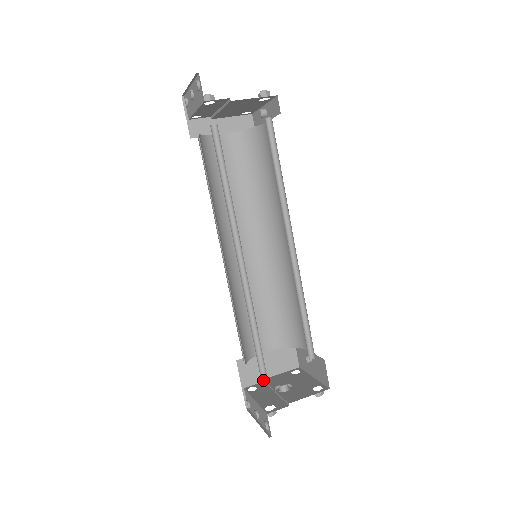
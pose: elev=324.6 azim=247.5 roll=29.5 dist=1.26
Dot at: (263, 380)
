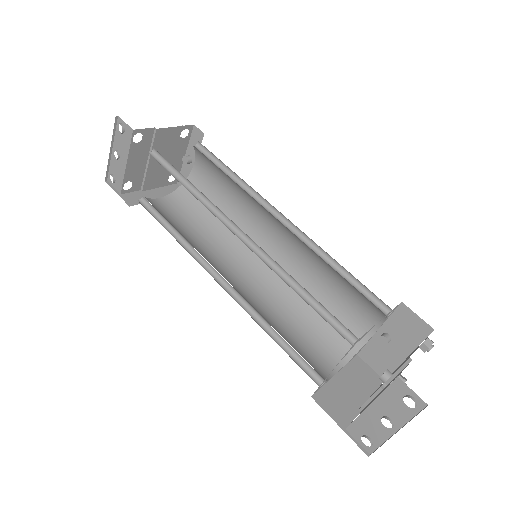
Dot at: (359, 410)
